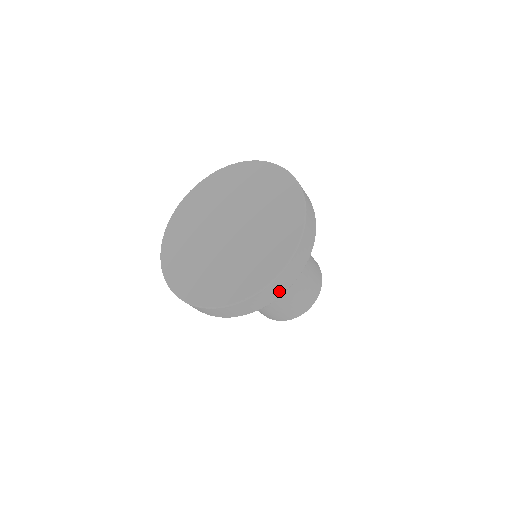
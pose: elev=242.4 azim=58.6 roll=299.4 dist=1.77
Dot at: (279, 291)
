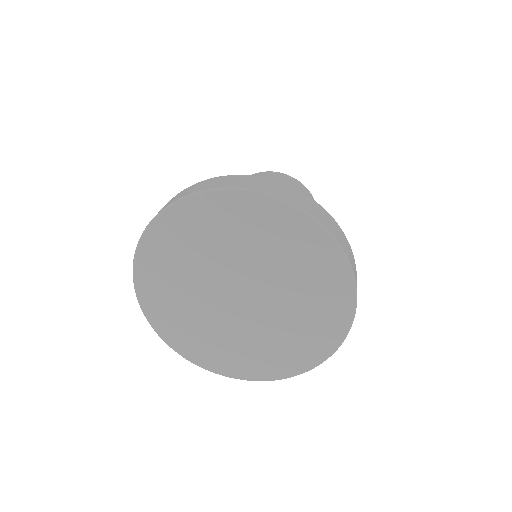
Dot at: occluded
